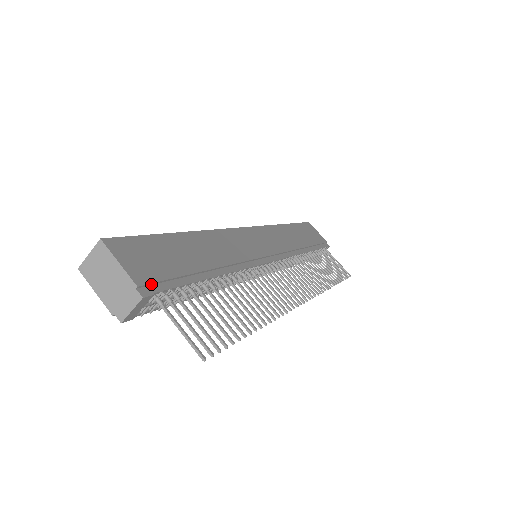
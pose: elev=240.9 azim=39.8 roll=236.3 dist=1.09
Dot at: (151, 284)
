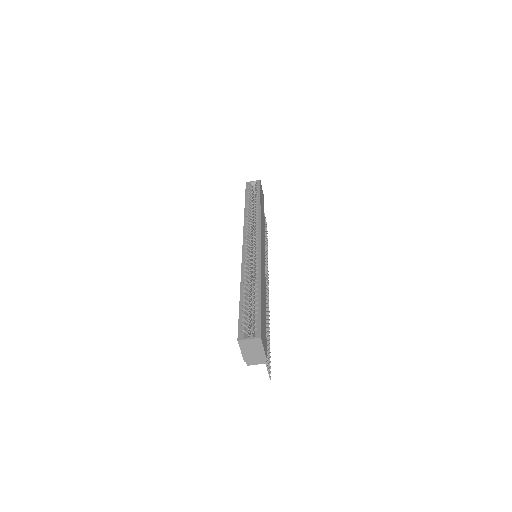
Dot at: (266, 351)
